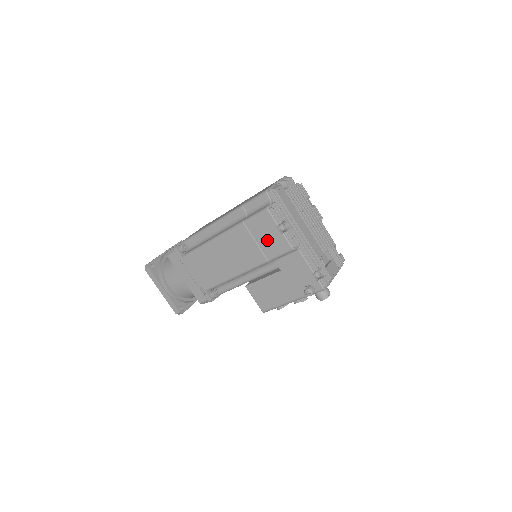
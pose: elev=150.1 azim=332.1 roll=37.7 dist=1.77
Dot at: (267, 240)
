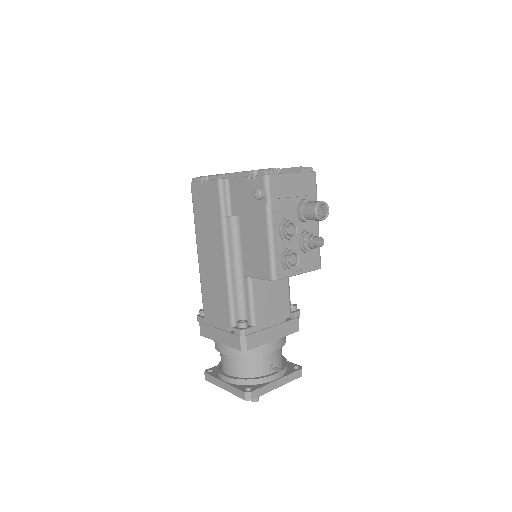
Dot at: (207, 203)
